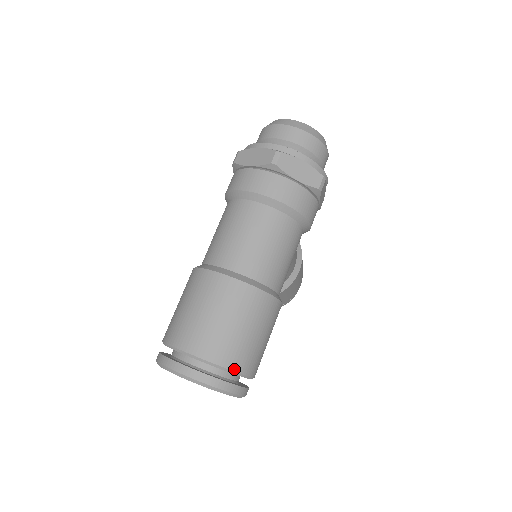
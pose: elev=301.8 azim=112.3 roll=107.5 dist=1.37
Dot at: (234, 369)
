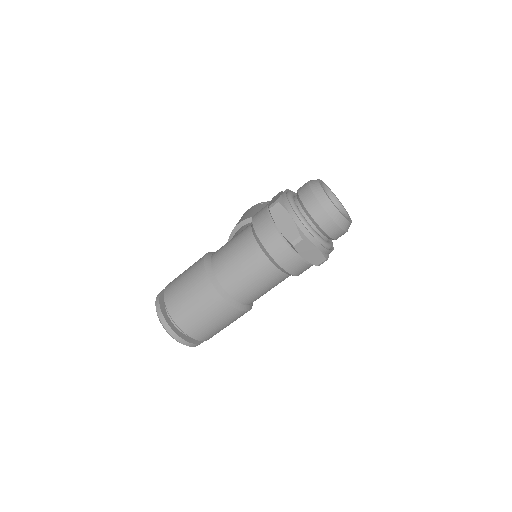
Dot at: (199, 340)
